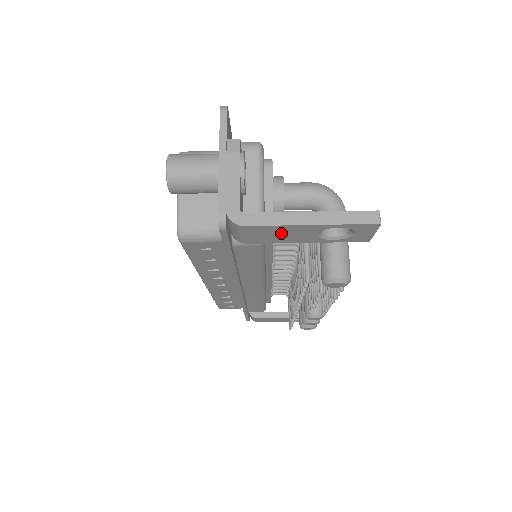
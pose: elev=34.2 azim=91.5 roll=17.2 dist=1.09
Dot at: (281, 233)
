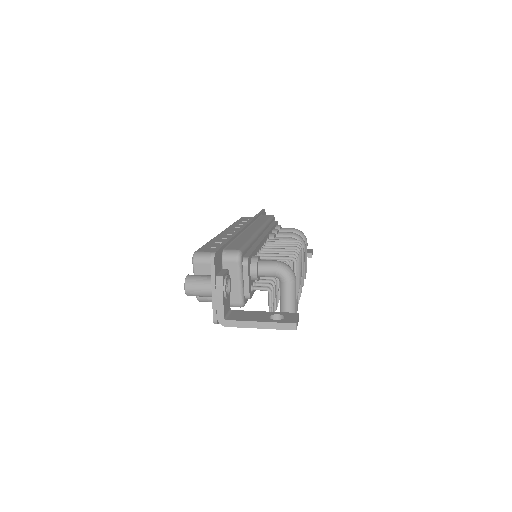
Dot at: occluded
